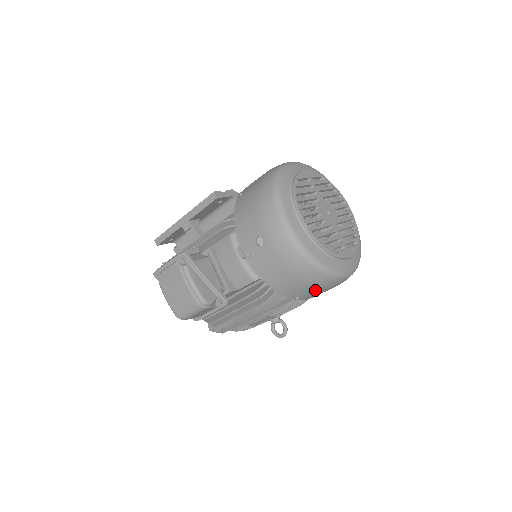
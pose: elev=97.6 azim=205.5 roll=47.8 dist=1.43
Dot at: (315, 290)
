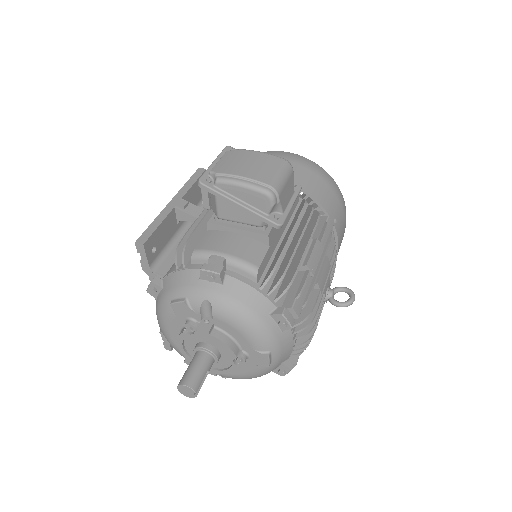
Dot at: (340, 210)
